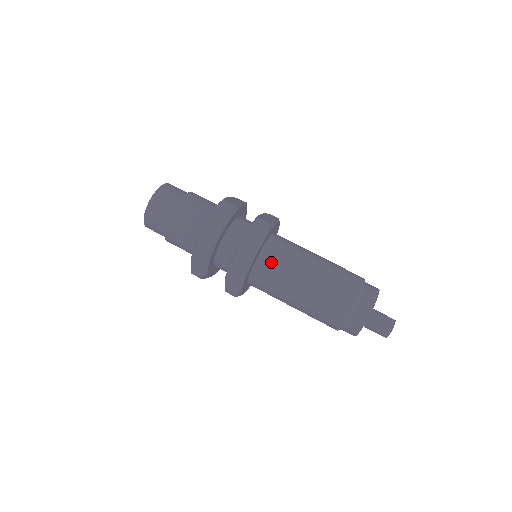
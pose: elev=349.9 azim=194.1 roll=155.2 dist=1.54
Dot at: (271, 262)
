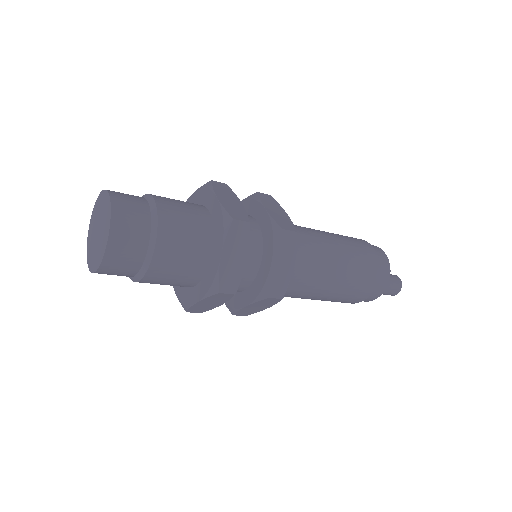
Dot at: (297, 274)
